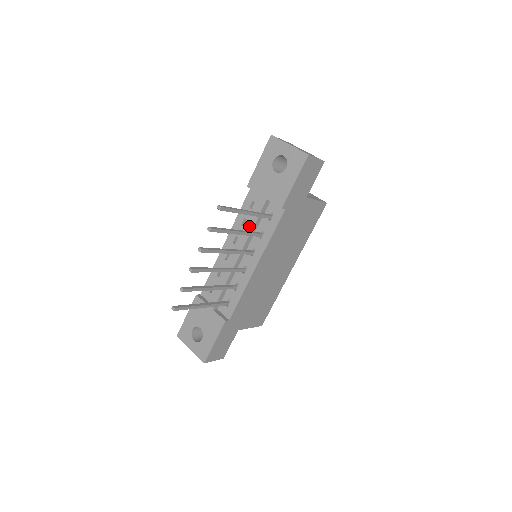
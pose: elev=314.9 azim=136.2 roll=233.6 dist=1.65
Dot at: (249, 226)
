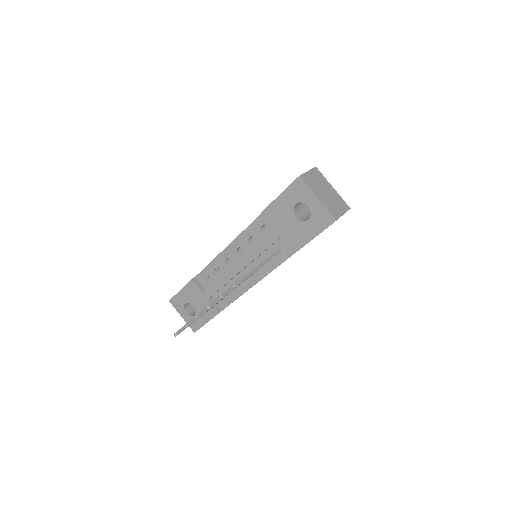
Dot at: (256, 251)
